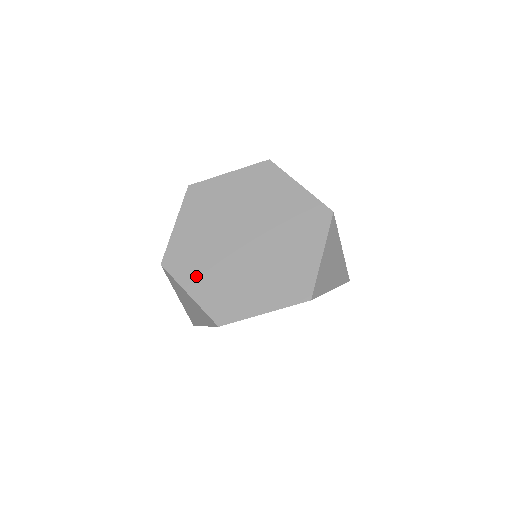
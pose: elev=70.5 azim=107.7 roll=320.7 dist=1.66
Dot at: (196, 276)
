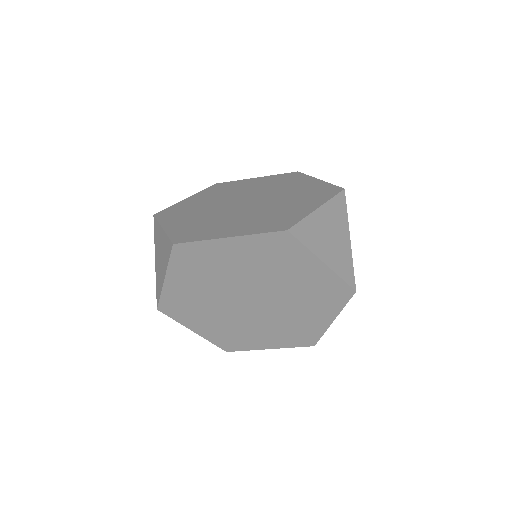
Dot at: (258, 340)
